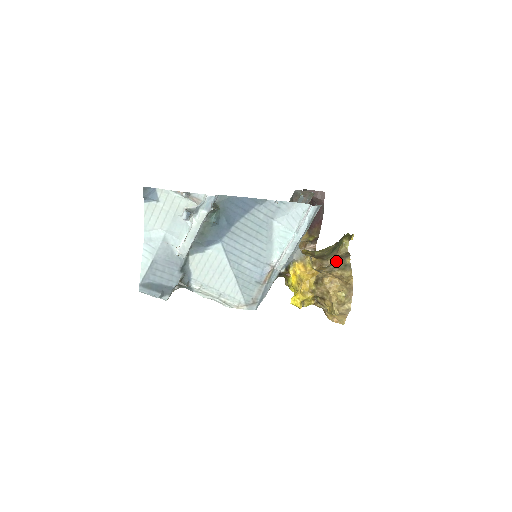
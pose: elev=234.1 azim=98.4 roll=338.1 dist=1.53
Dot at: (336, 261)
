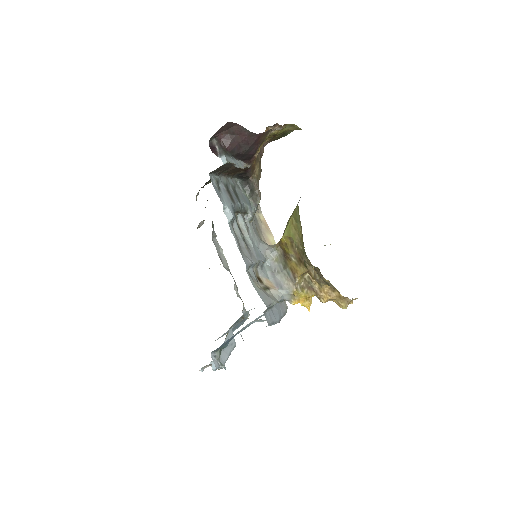
Dot at: (317, 274)
